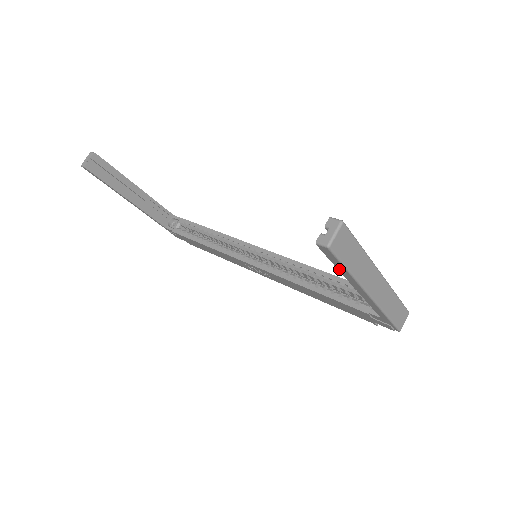
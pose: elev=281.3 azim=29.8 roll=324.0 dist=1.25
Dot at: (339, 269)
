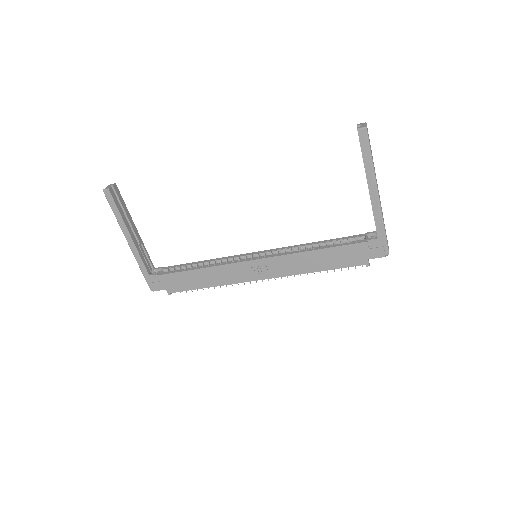
Dot at: (365, 161)
